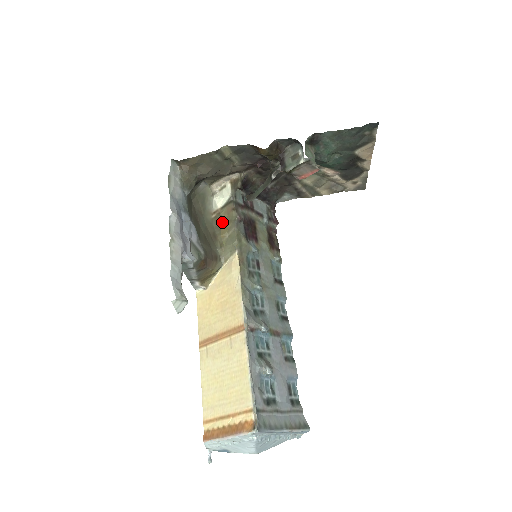
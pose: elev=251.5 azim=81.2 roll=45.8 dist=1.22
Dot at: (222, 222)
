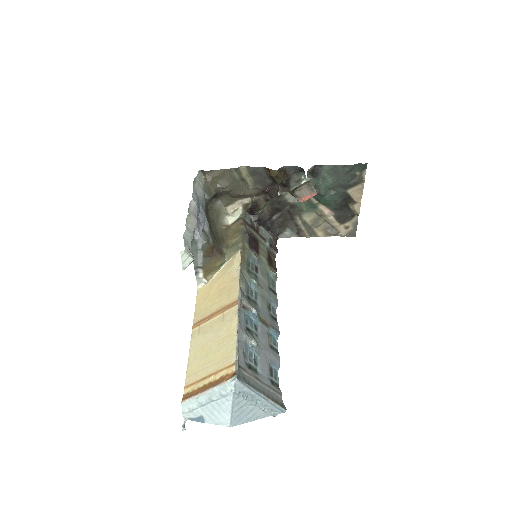
Dot at: (231, 233)
